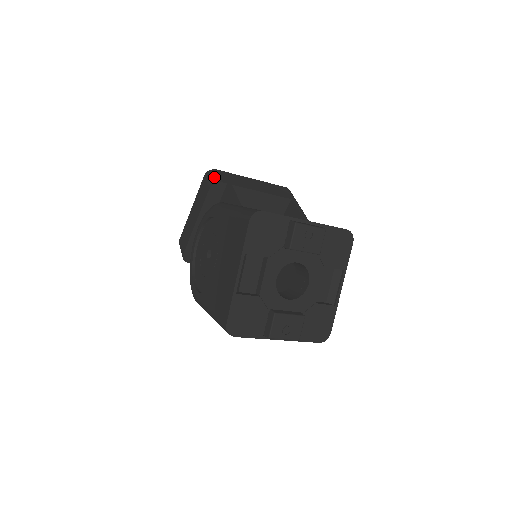
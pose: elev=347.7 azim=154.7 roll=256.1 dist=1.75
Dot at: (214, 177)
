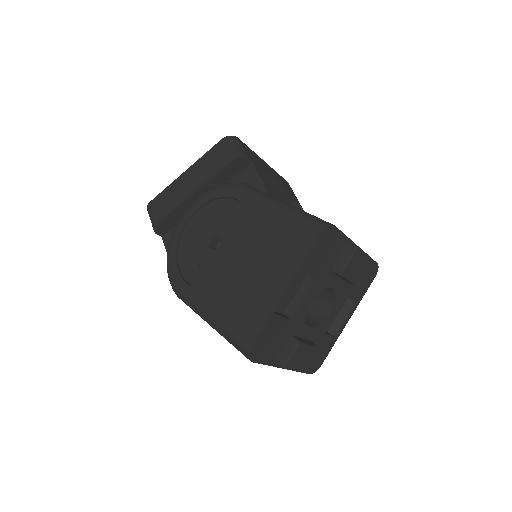
Dot at: (239, 148)
